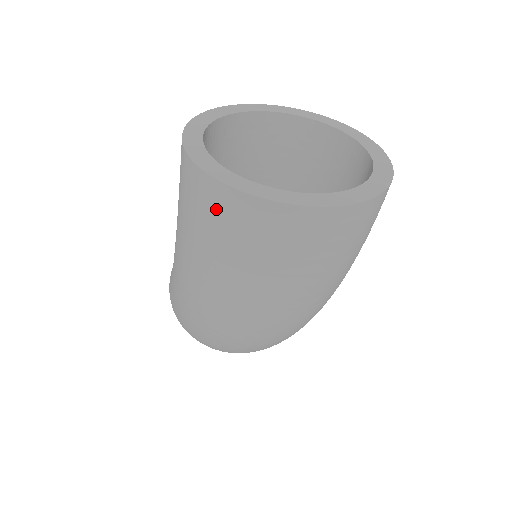
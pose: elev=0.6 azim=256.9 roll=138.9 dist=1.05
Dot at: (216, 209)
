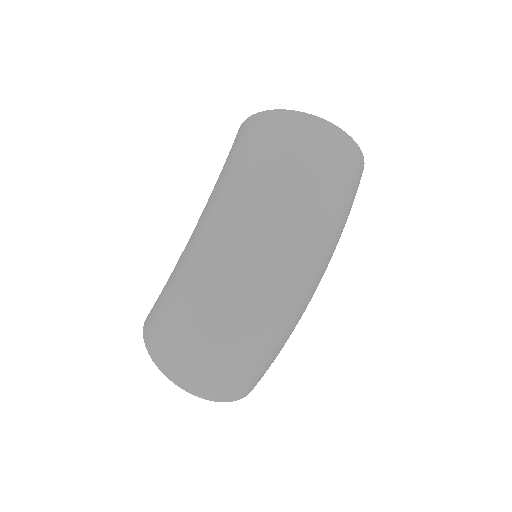
Dot at: (274, 126)
